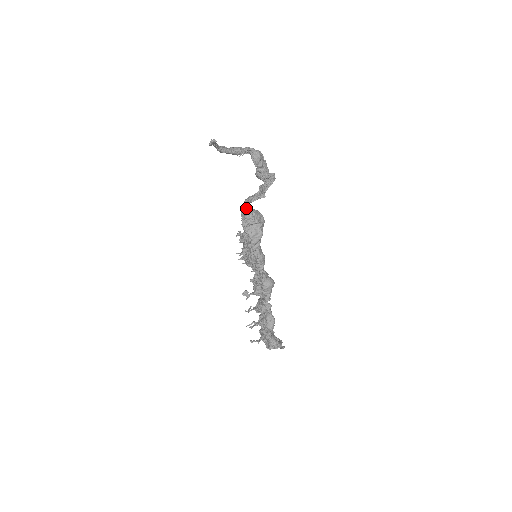
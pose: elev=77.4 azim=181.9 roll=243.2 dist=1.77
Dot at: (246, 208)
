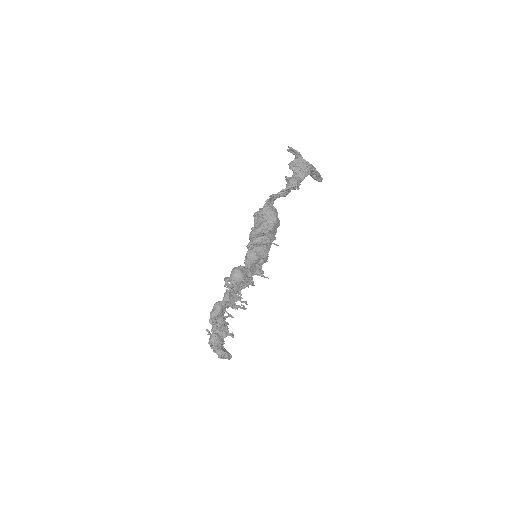
Dot at: (265, 201)
